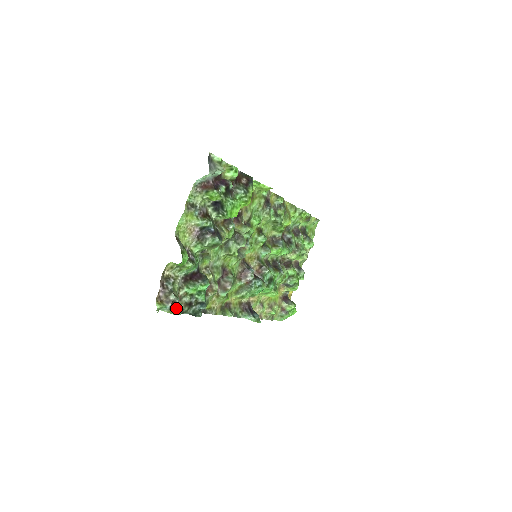
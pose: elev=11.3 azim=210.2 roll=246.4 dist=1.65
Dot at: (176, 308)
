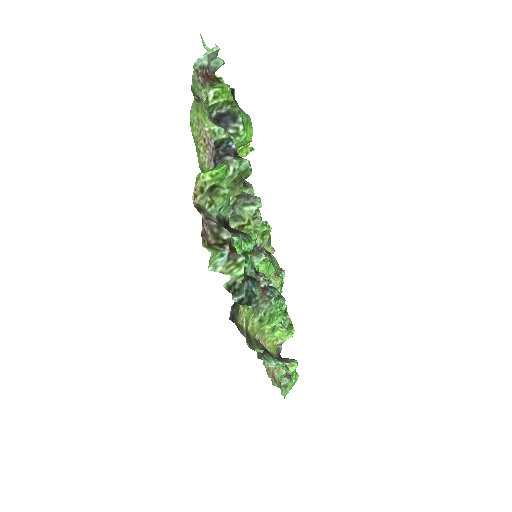
Dot at: (240, 255)
